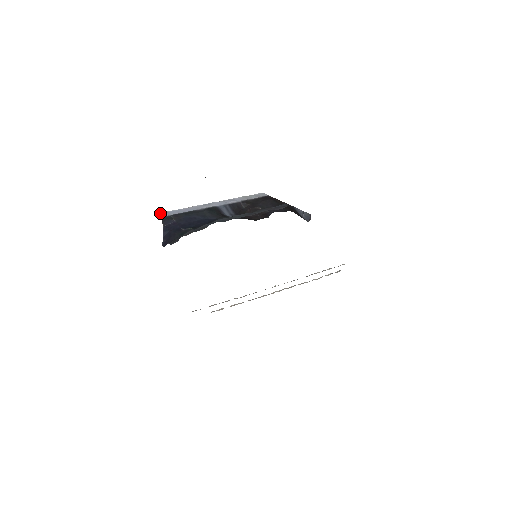
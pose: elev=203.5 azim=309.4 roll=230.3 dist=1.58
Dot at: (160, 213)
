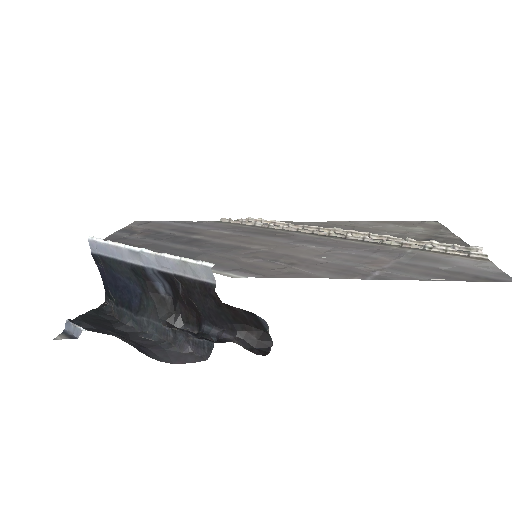
Dot at: (89, 242)
